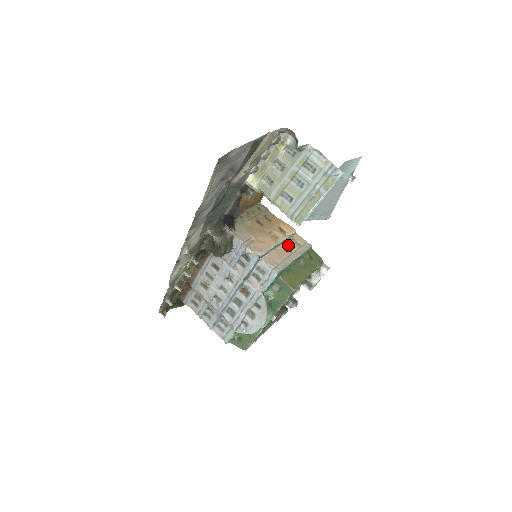
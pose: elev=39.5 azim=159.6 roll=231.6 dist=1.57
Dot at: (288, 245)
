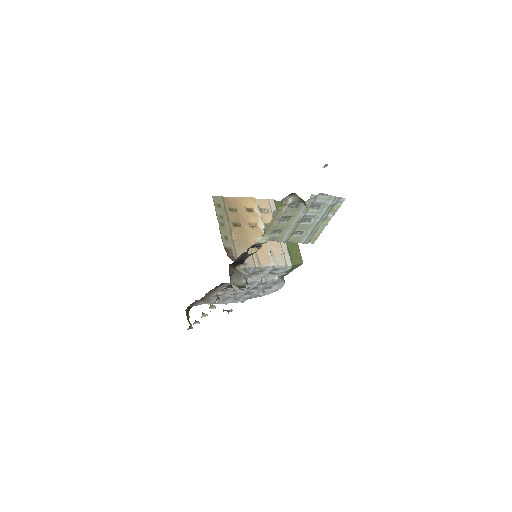
Dot at: (267, 223)
